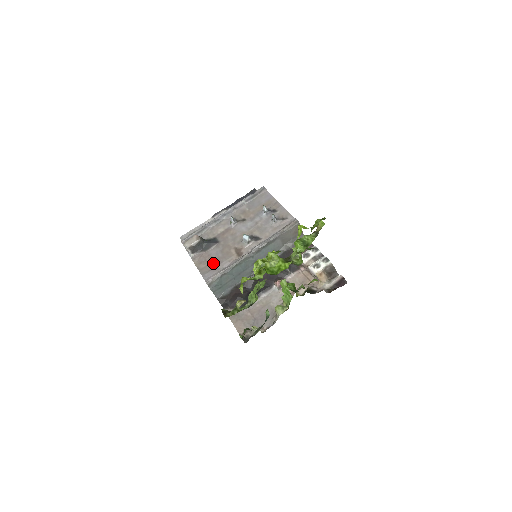
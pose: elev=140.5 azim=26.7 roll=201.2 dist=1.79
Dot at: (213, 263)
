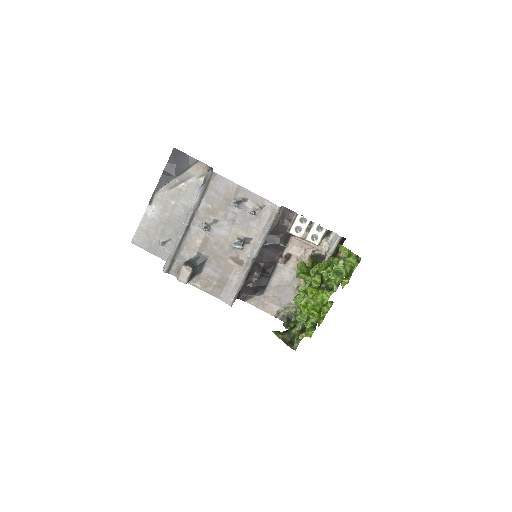
Dot at: (219, 282)
